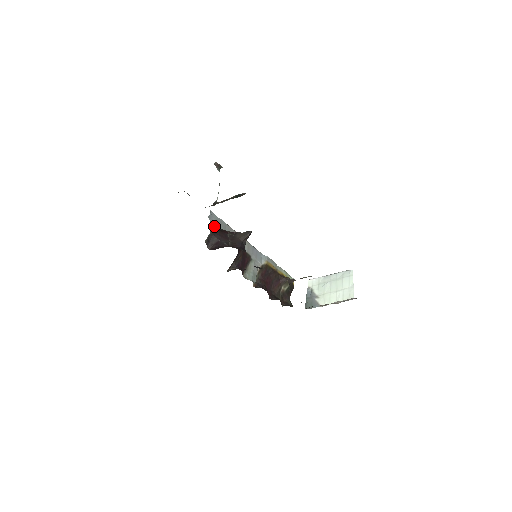
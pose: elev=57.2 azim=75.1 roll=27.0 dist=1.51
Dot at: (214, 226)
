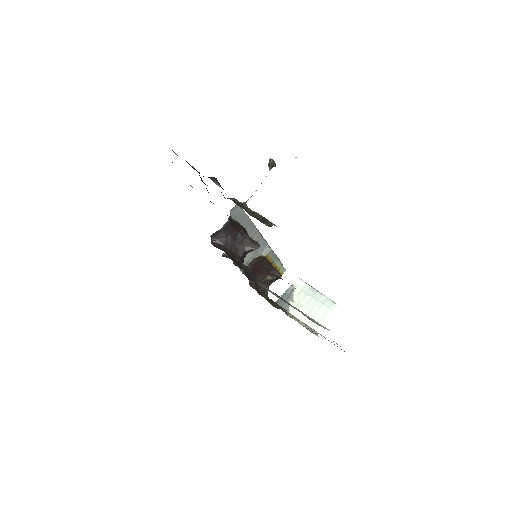
Dot at: (231, 219)
